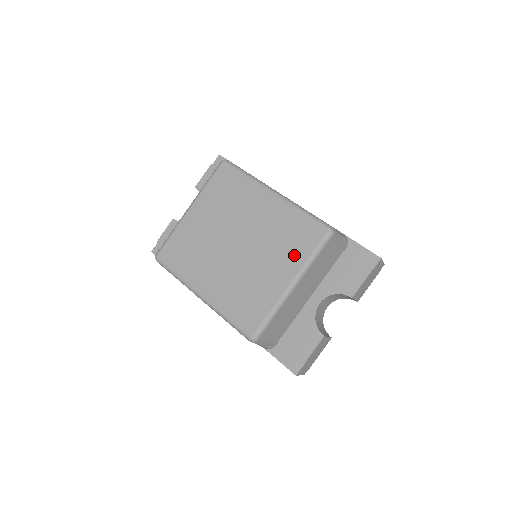
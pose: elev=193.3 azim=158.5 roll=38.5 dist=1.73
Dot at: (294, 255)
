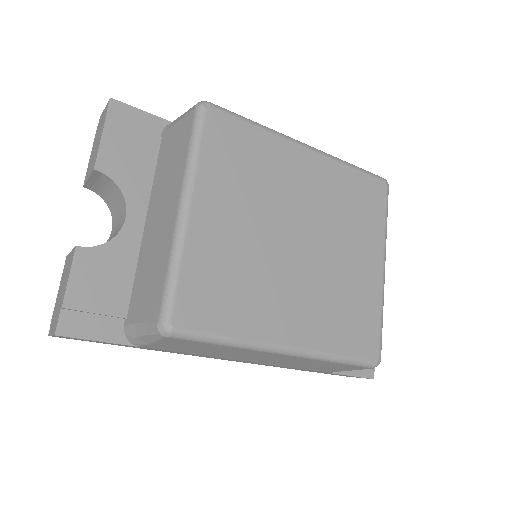
Dot at: (371, 227)
